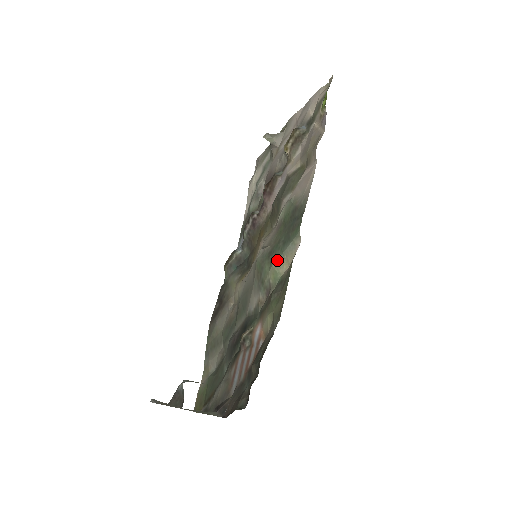
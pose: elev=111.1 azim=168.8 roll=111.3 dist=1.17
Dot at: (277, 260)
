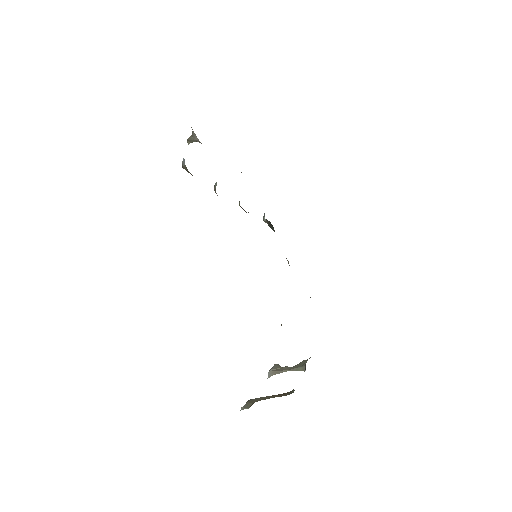
Dot at: occluded
